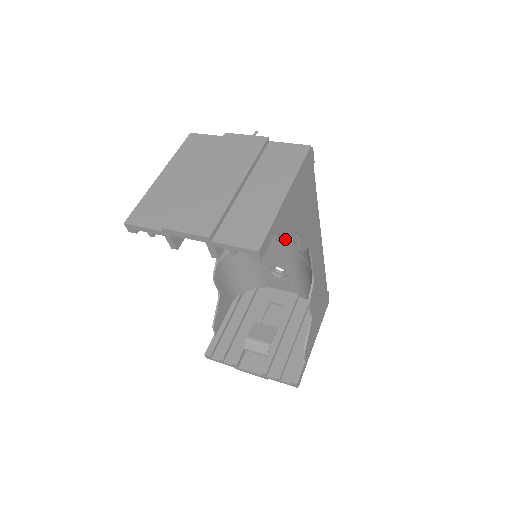
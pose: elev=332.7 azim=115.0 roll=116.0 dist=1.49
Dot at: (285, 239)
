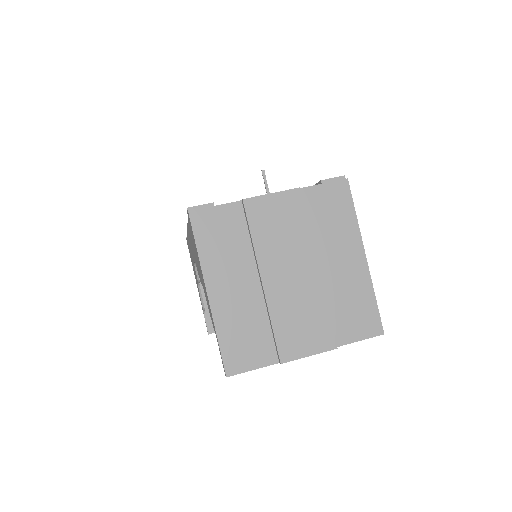
Dot at: occluded
